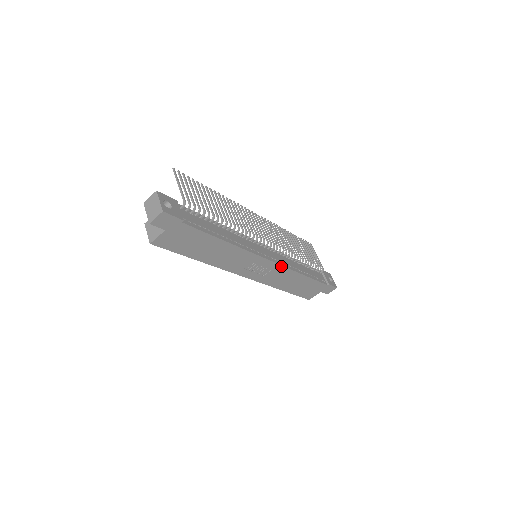
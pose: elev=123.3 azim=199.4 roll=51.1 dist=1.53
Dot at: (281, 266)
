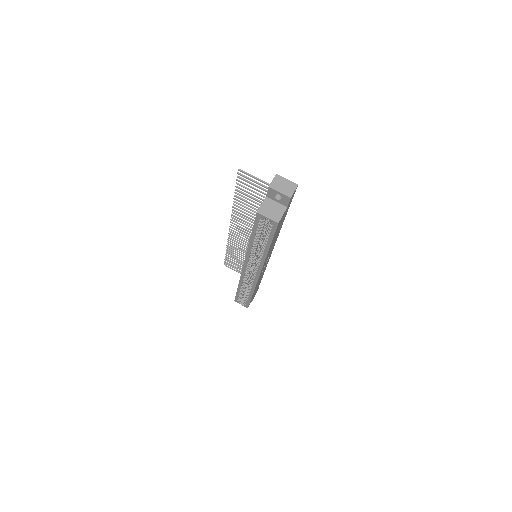
Dot at: (268, 261)
